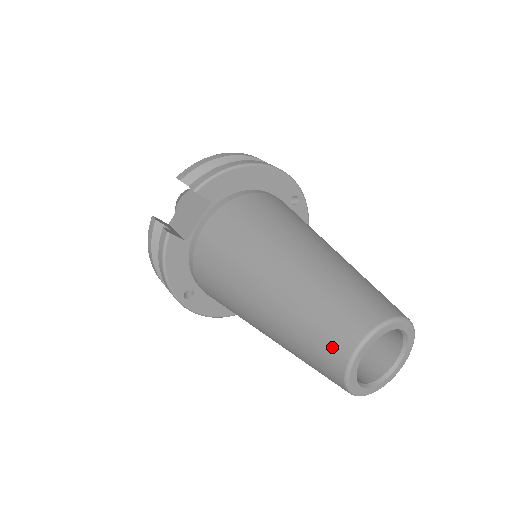
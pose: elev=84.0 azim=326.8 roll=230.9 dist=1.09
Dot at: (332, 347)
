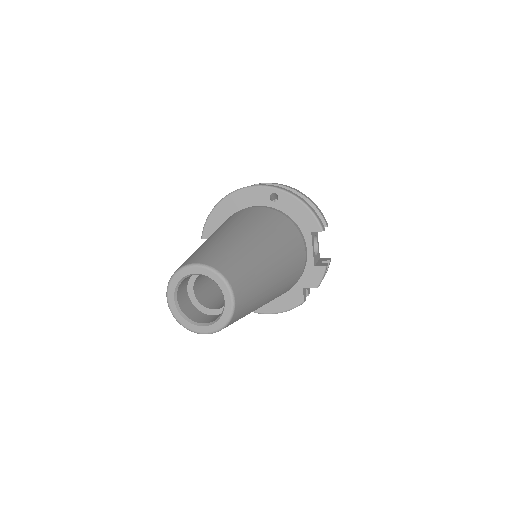
Dot at: occluded
